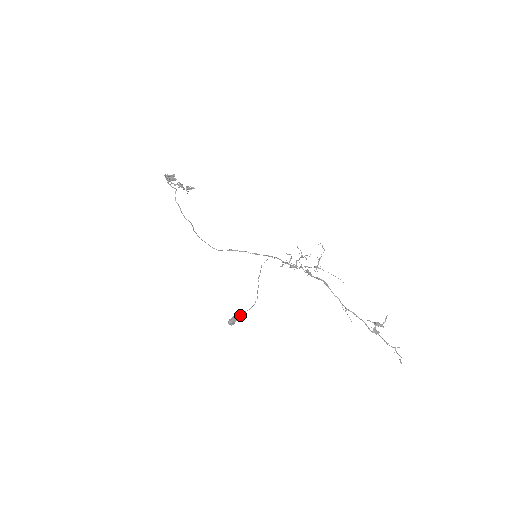
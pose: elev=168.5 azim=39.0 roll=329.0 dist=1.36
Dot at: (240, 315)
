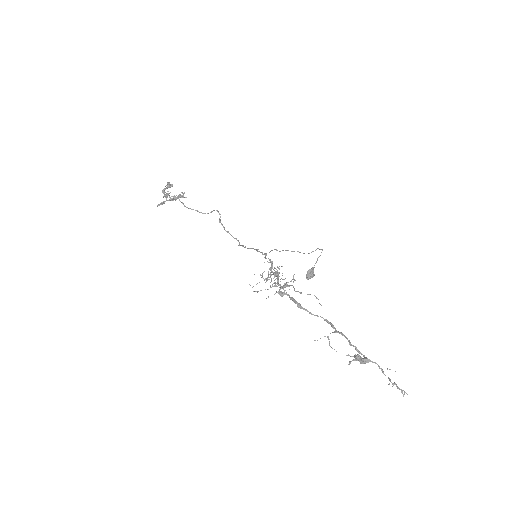
Dot at: (313, 267)
